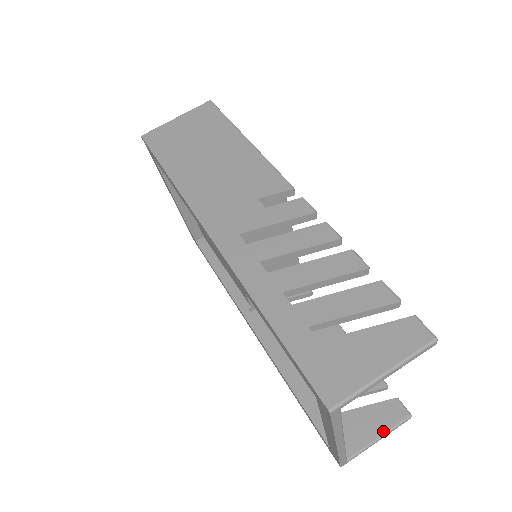
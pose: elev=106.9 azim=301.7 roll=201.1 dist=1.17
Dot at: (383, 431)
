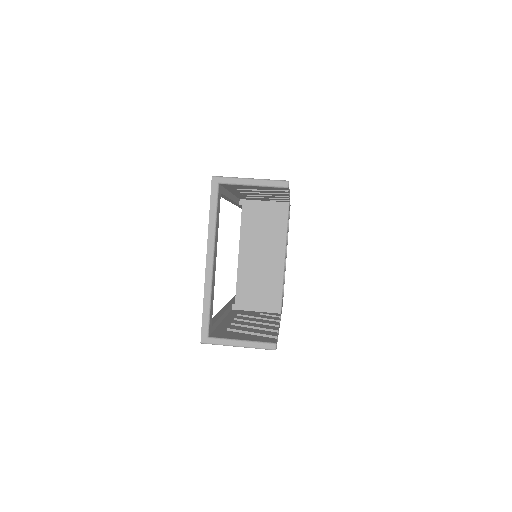
Dot at: (248, 340)
